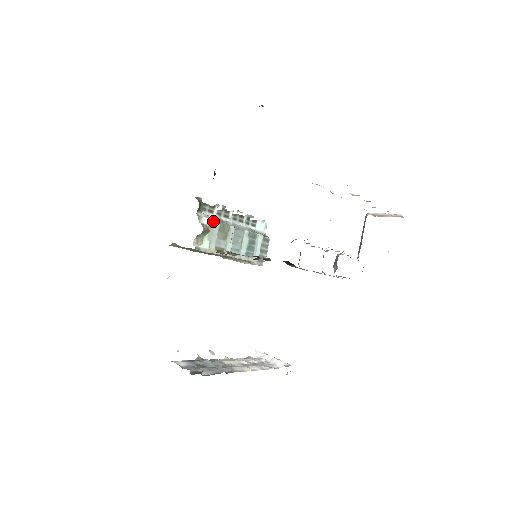
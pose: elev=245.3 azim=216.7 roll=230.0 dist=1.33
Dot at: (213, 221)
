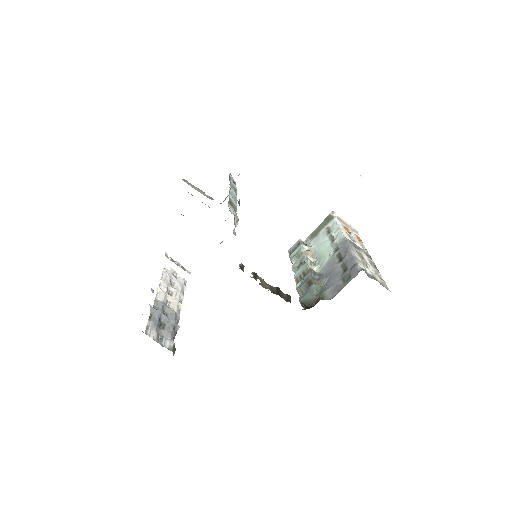
Dot at: occluded
